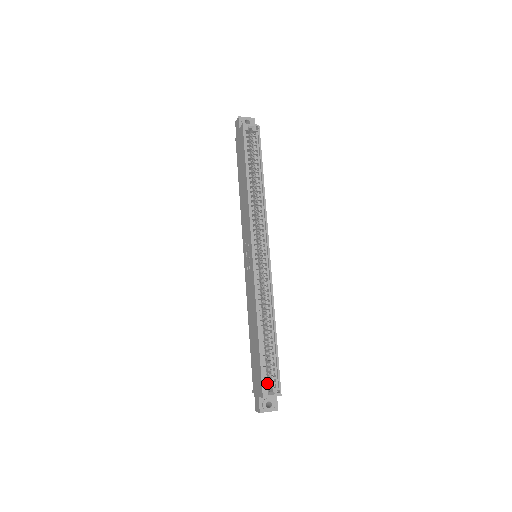
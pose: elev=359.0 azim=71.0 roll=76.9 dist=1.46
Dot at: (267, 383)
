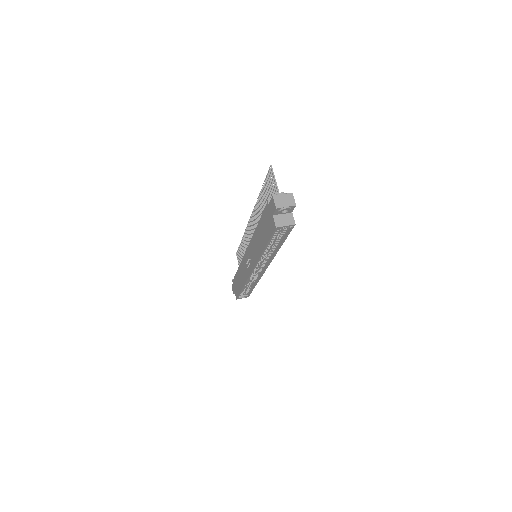
Dot at: (241, 295)
